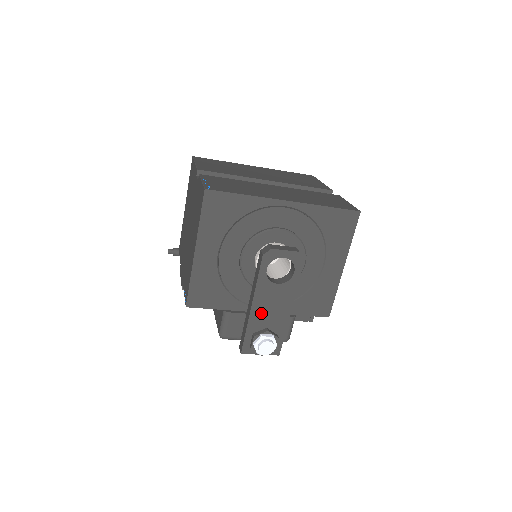
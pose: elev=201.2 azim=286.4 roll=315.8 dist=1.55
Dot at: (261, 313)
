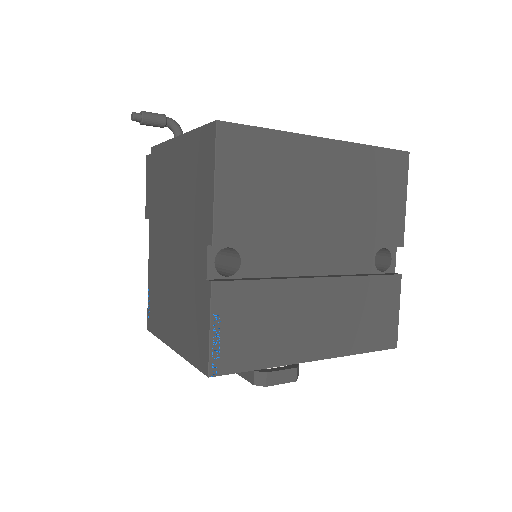
Dot at: occluded
